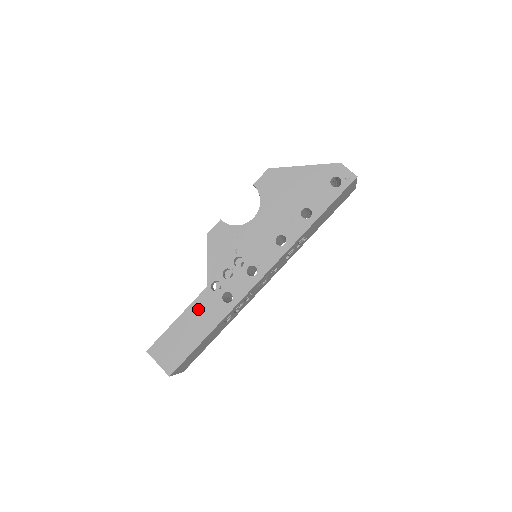
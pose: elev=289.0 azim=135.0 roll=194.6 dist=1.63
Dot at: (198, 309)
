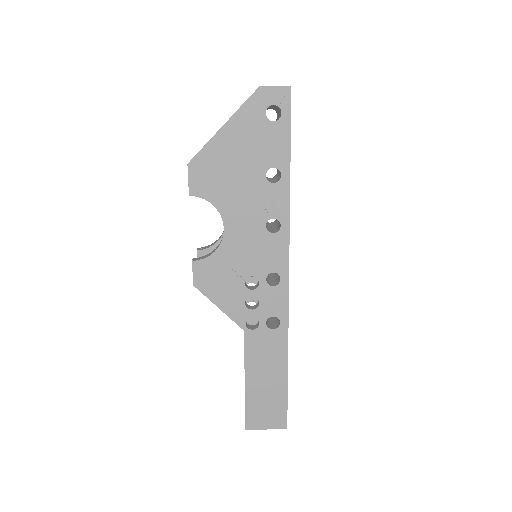
Dot at: (256, 357)
